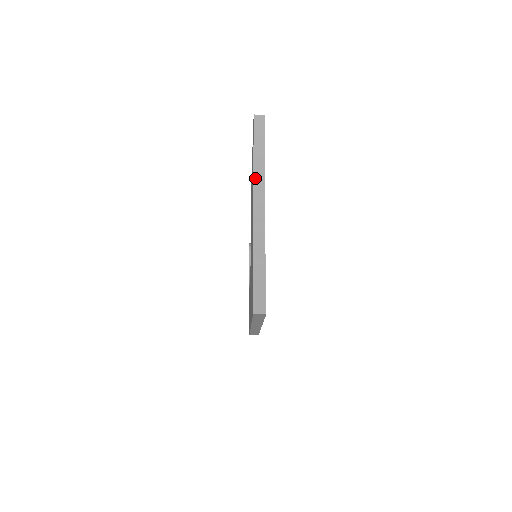
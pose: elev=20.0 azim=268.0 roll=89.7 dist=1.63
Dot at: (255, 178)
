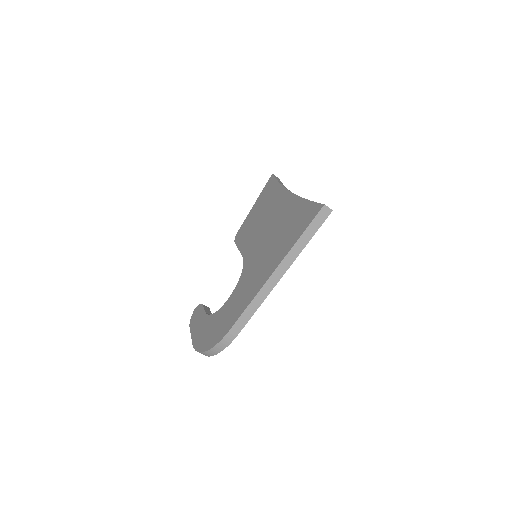
Dot at: occluded
